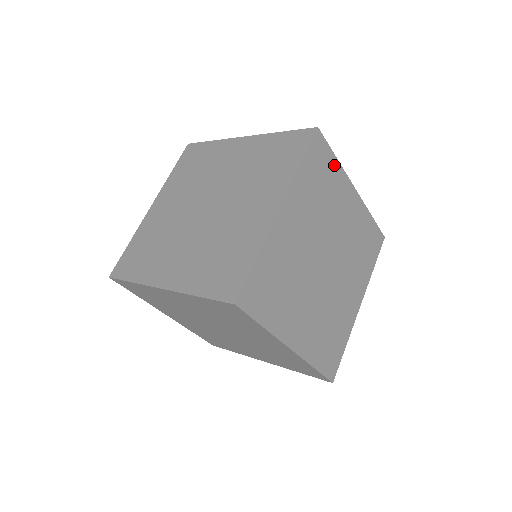
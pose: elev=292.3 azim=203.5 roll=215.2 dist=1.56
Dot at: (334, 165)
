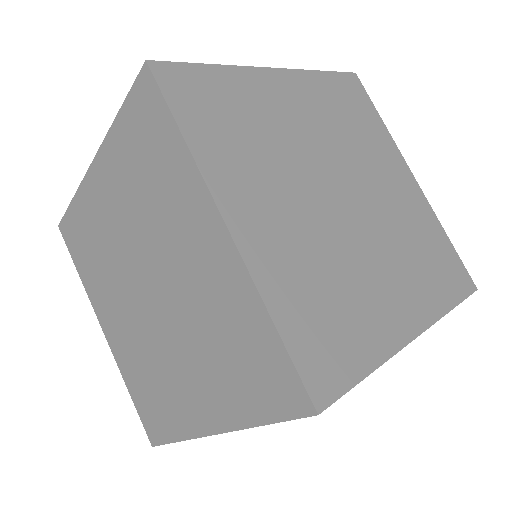
Dot at: (220, 77)
